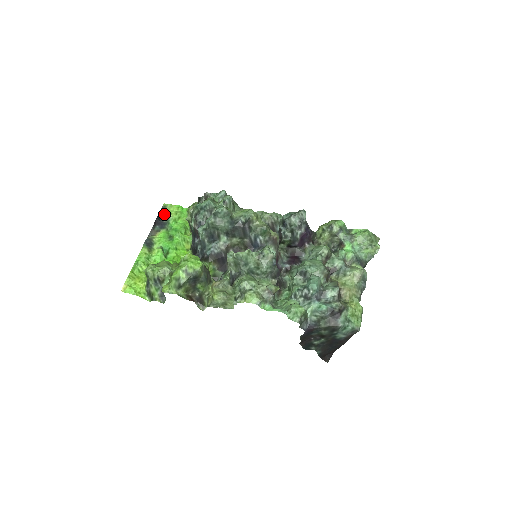
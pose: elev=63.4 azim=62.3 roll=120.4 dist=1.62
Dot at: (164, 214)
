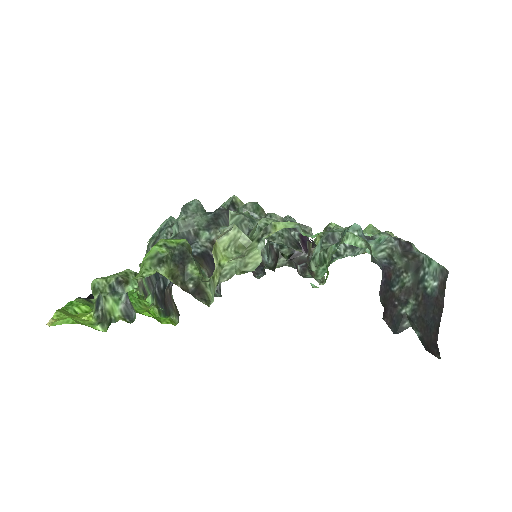
Dot at: occluded
